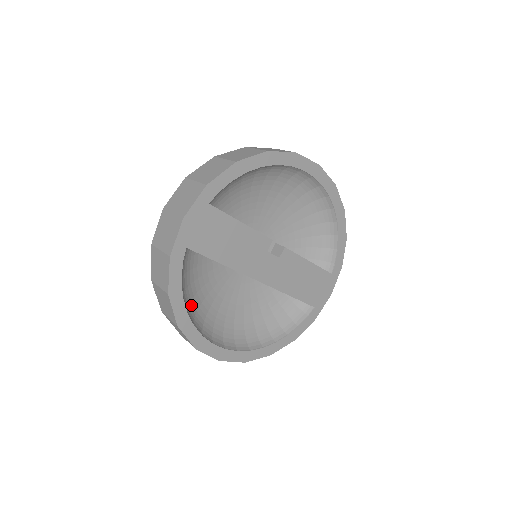
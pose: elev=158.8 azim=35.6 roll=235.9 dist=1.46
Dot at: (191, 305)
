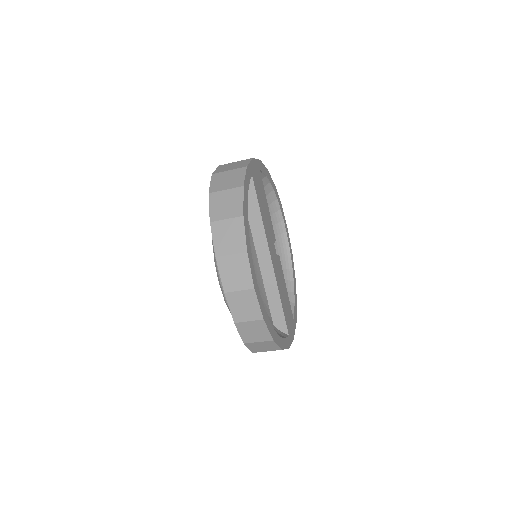
Dot at: occluded
